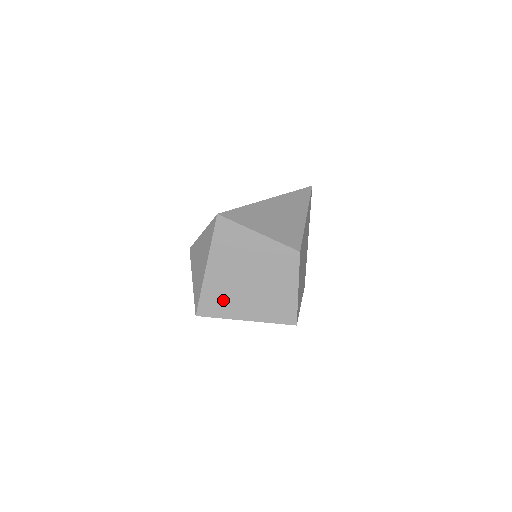
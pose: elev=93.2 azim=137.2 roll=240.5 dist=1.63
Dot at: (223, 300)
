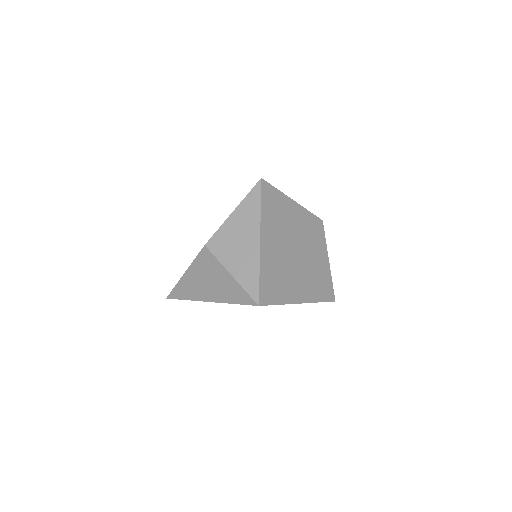
Dot at: (279, 280)
